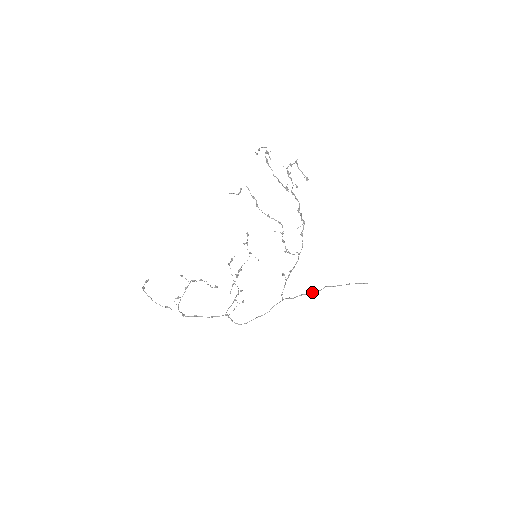
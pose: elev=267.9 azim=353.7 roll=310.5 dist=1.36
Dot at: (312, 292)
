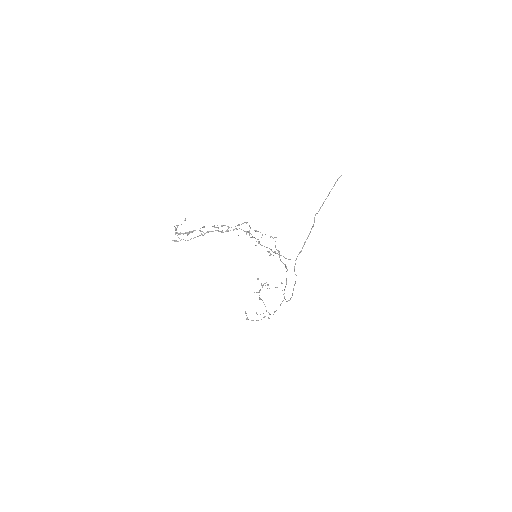
Dot at: (310, 231)
